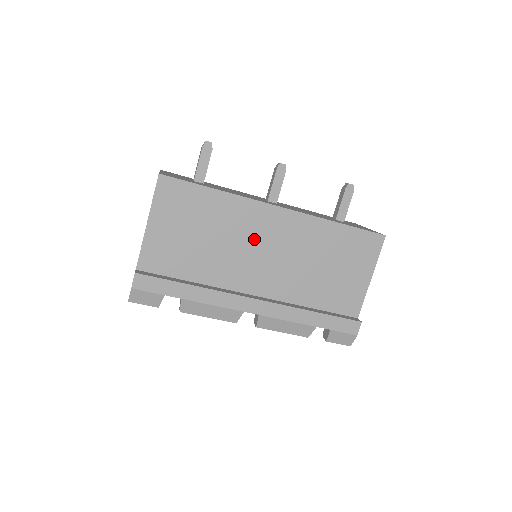
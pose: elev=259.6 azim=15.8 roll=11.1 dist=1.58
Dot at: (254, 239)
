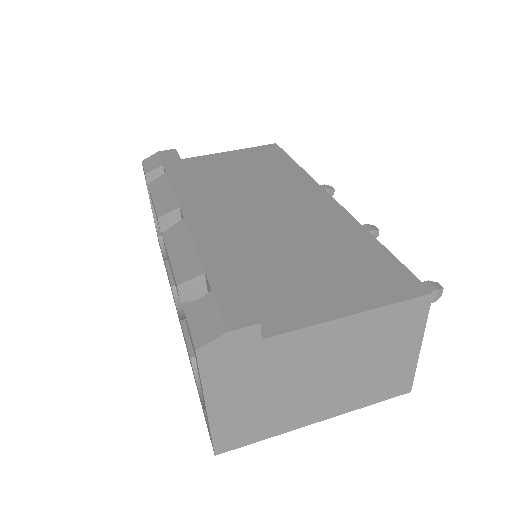
Dot at: (276, 197)
